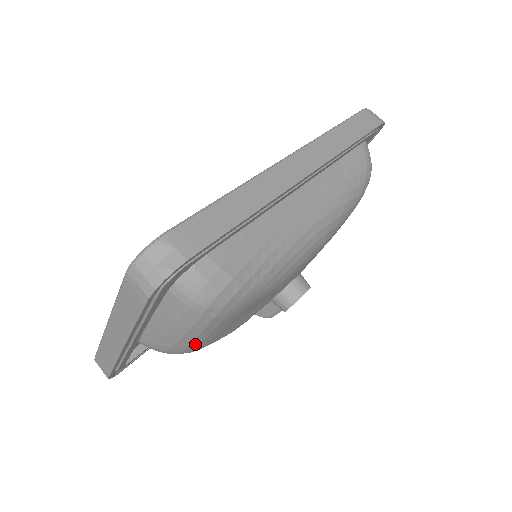
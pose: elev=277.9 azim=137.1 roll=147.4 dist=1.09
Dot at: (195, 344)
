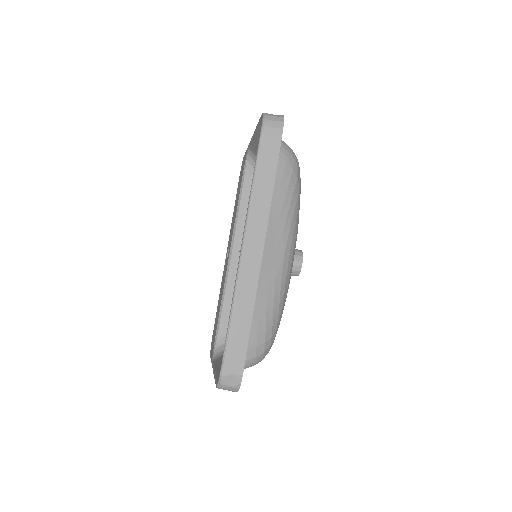
Dot at: occluded
